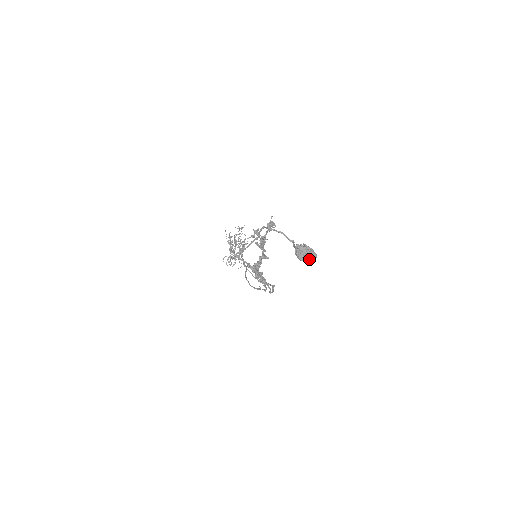
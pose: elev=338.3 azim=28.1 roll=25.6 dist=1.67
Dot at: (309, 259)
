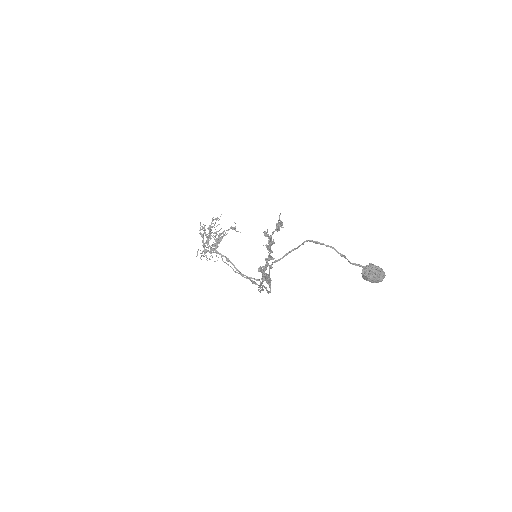
Dot at: (378, 280)
